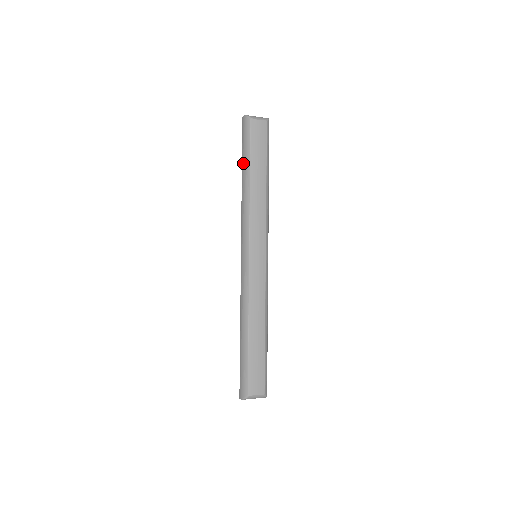
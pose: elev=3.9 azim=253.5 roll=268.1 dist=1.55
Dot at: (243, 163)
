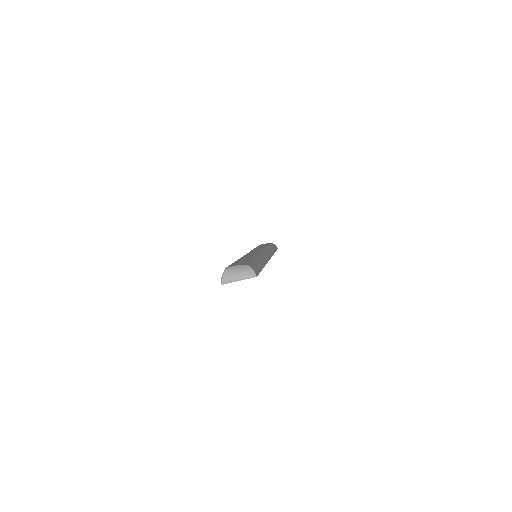
Dot at: occluded
